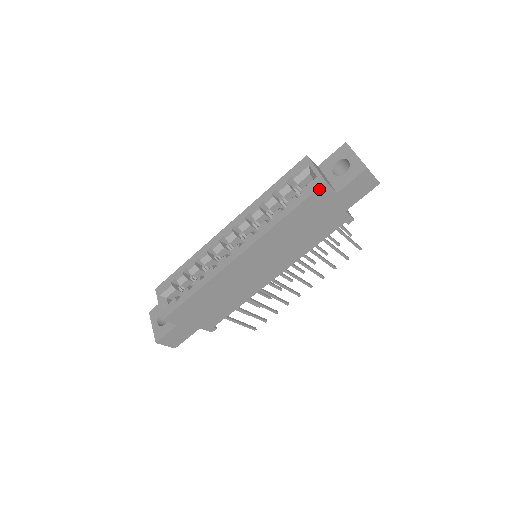
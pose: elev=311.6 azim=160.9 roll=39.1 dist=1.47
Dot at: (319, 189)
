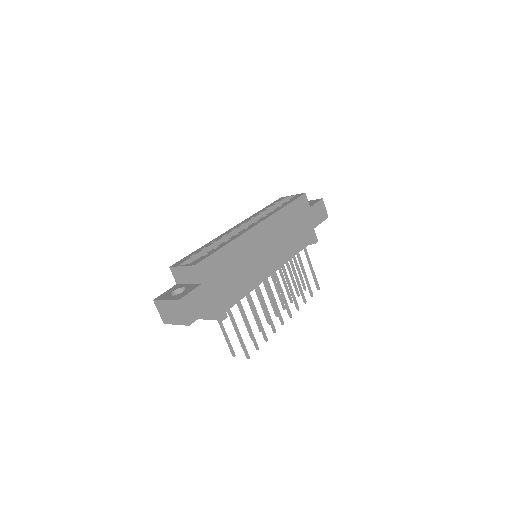
Dot at: (302, 196)
